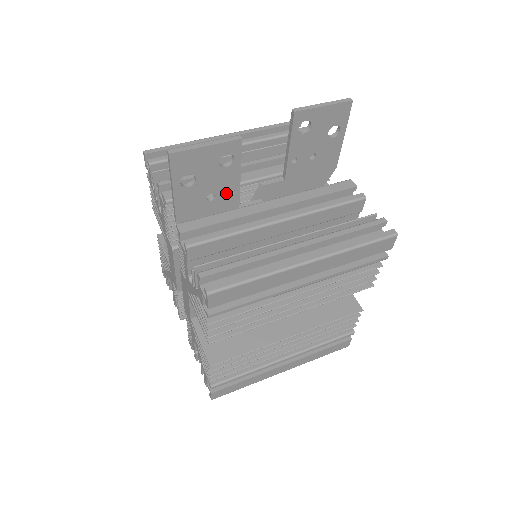
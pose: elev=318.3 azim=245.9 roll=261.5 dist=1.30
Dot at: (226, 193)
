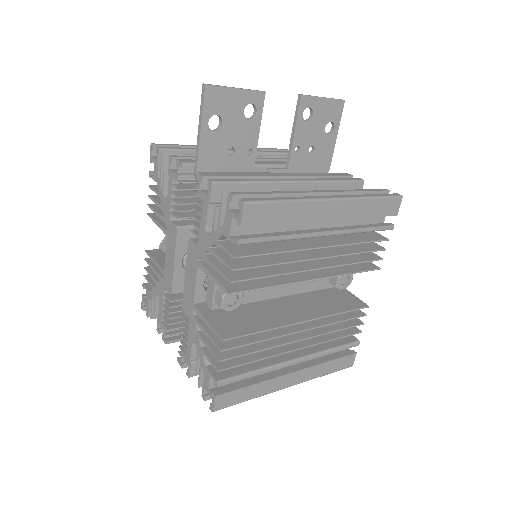
Dot at: (244, 151)
